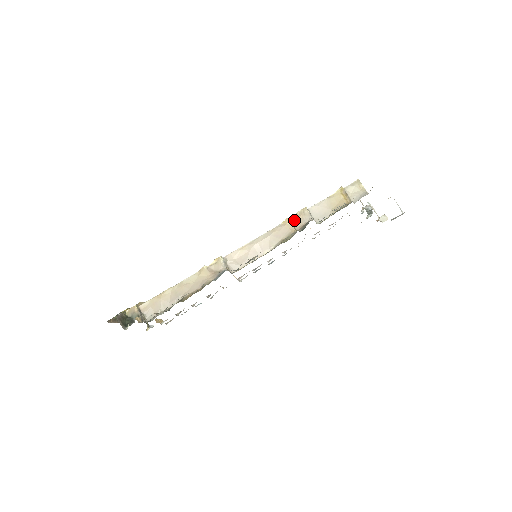
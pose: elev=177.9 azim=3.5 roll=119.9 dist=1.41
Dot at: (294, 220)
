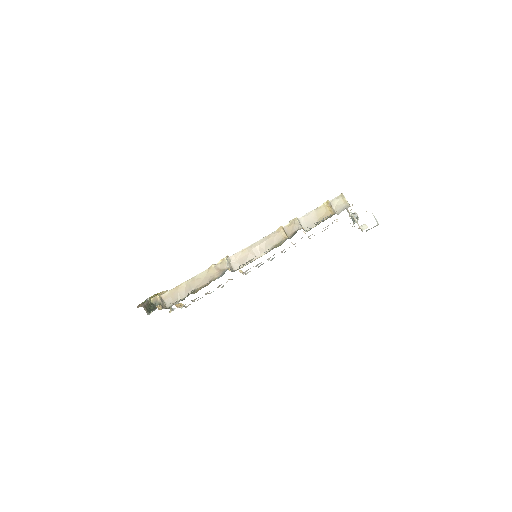
Dot at: (286, 228)
